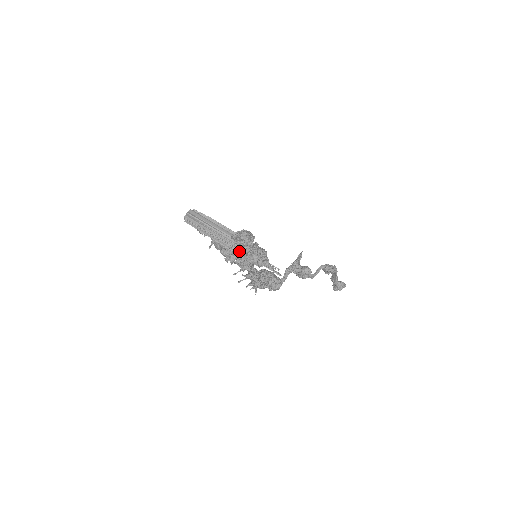
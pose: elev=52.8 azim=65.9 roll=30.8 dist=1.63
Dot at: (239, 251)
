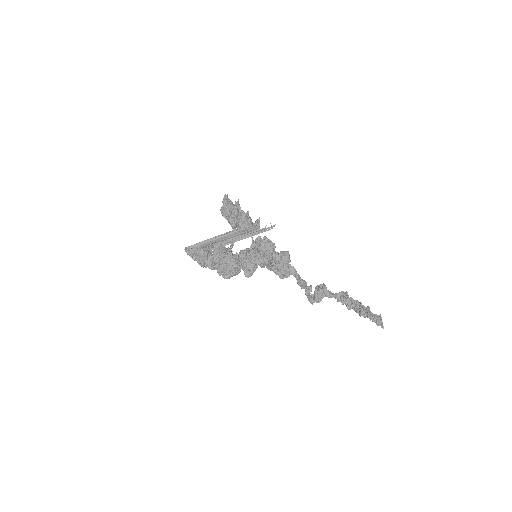
Dot at: (234, 231)
